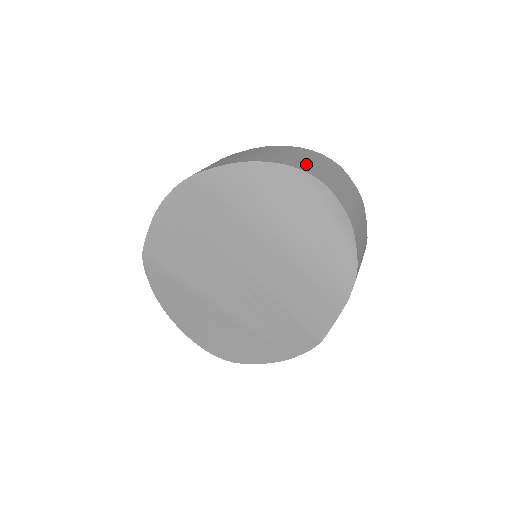
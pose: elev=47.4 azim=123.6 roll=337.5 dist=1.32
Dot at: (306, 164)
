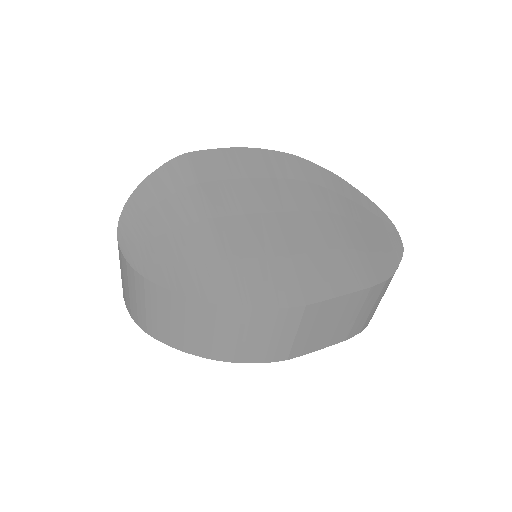
Dot at: occluded
